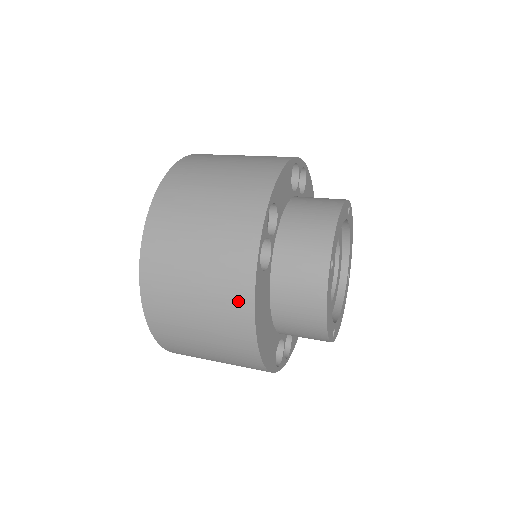
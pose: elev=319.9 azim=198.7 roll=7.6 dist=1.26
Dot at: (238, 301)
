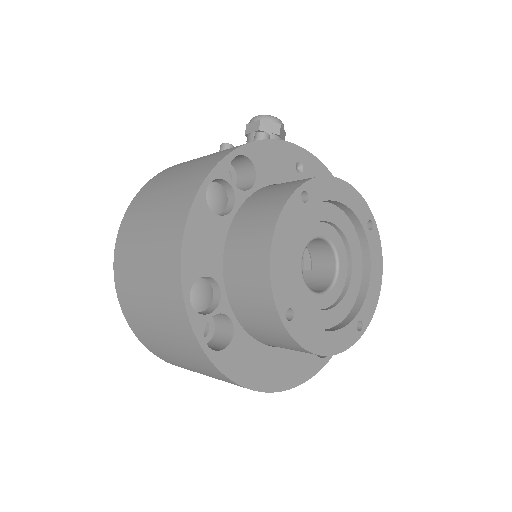
Dot at: (223, 379)
